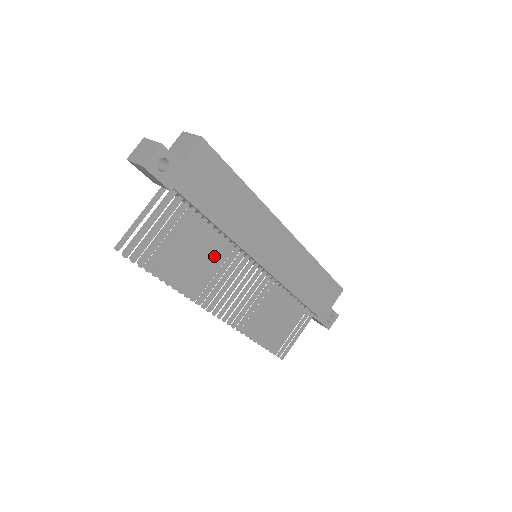
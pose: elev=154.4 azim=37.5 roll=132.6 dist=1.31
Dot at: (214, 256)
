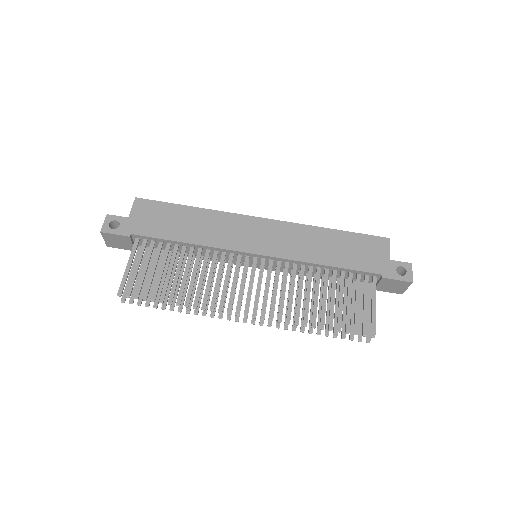
Dot at: (202, 267)
